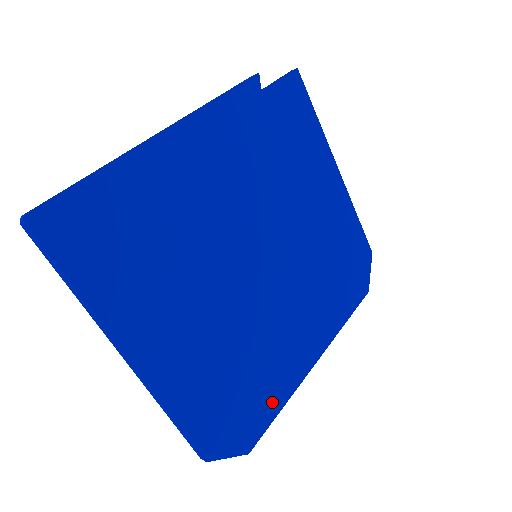
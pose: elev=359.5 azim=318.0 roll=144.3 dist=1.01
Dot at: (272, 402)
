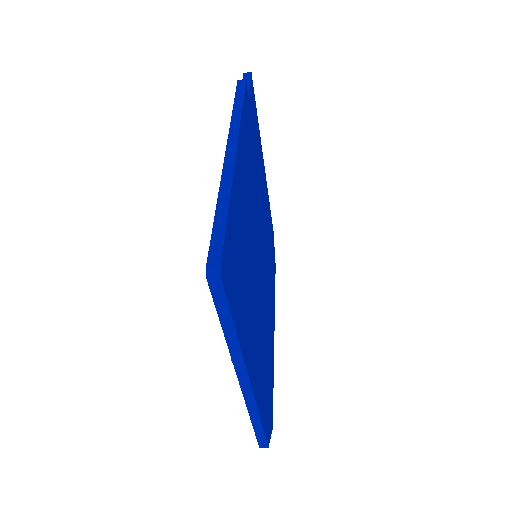
Dot at: (272, 379)
